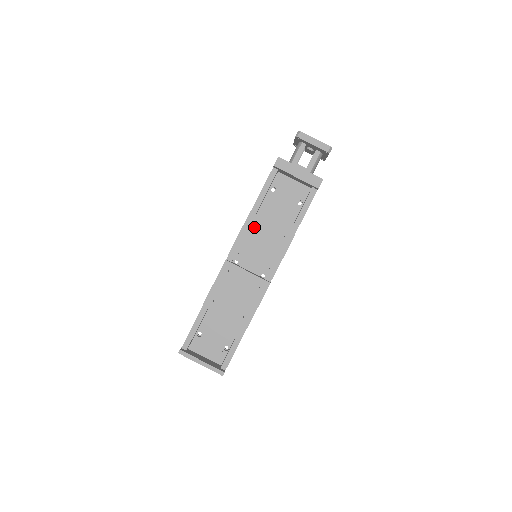
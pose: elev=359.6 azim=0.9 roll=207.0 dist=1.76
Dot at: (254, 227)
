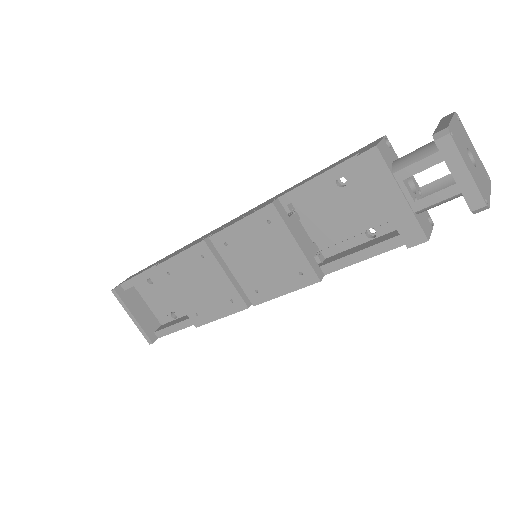
Dot at: (265, 228)
